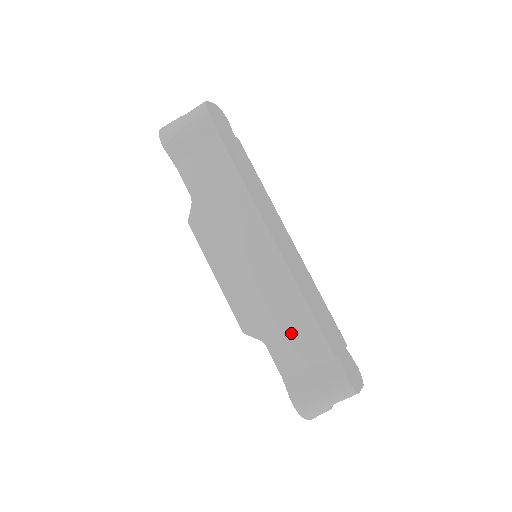
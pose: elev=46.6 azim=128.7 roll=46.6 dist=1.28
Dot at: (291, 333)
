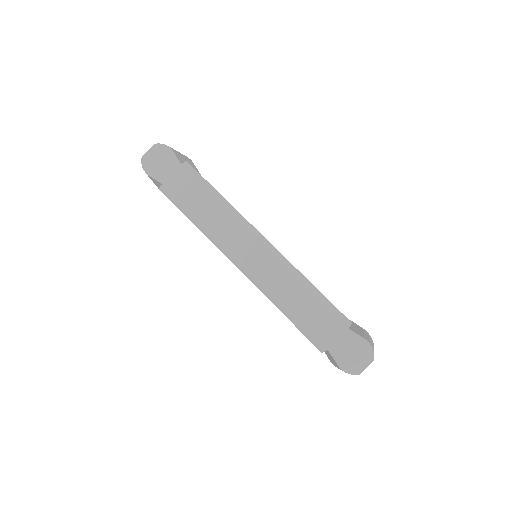
Dot at: occluded
